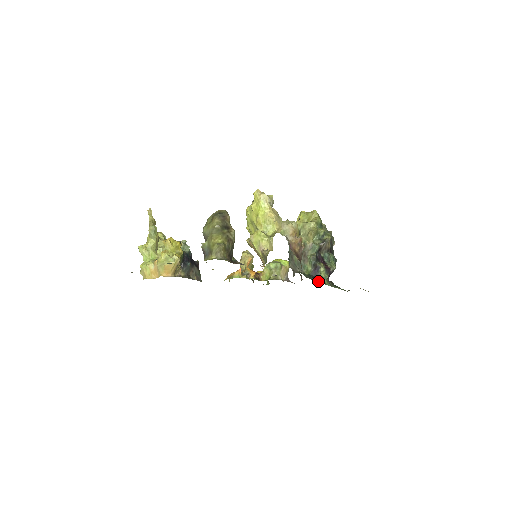
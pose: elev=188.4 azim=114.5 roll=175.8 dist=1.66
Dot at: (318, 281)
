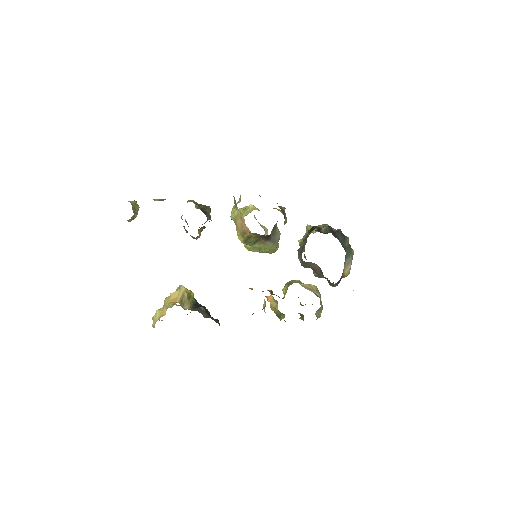
Dot at: occluded
